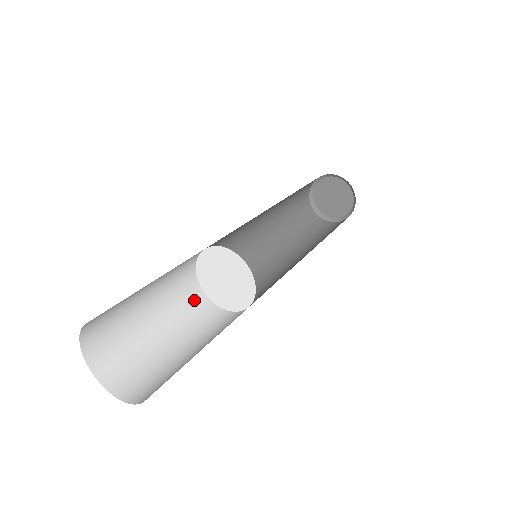
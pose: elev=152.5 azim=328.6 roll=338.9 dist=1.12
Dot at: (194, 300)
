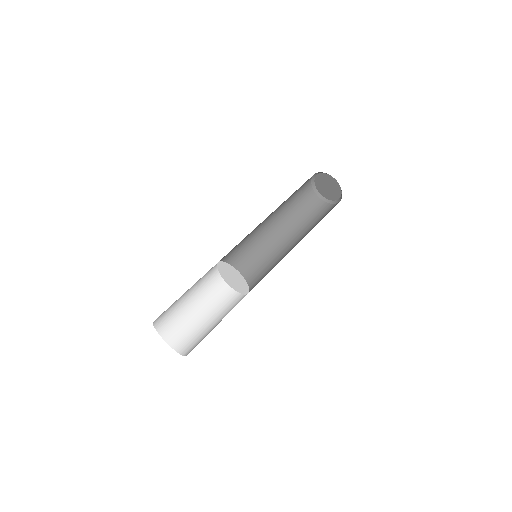
Dot at: (210, 272)
